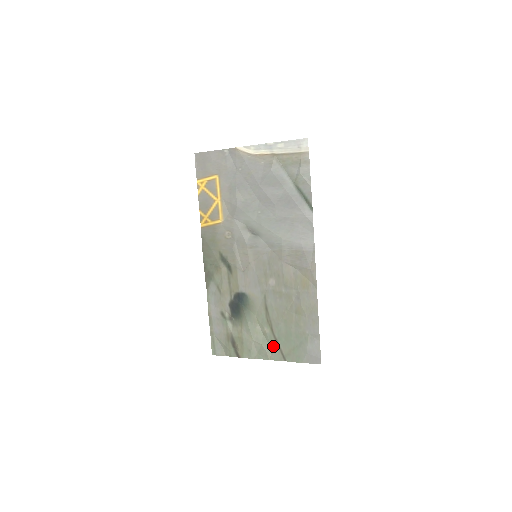
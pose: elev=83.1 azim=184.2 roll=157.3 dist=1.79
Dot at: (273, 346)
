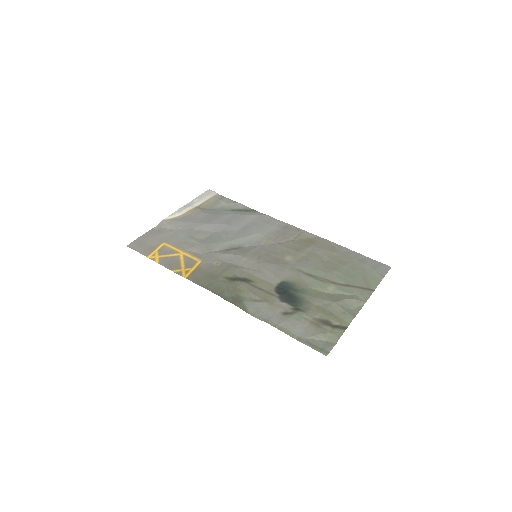
Dot at: (352, 291)
